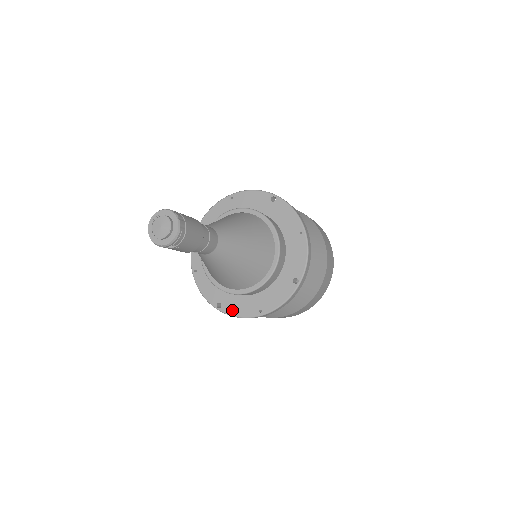
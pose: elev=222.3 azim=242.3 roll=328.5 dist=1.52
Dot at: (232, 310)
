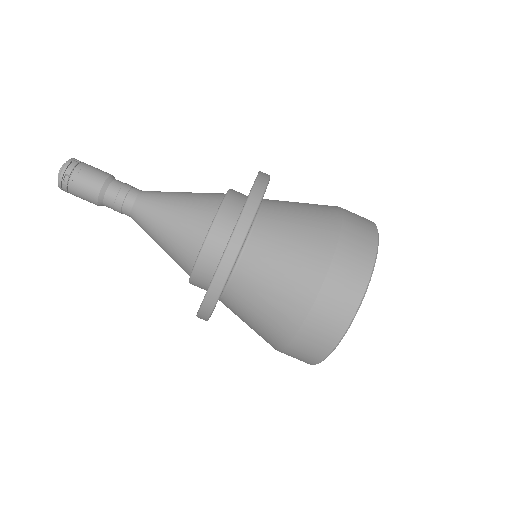
Dot at: occluded
